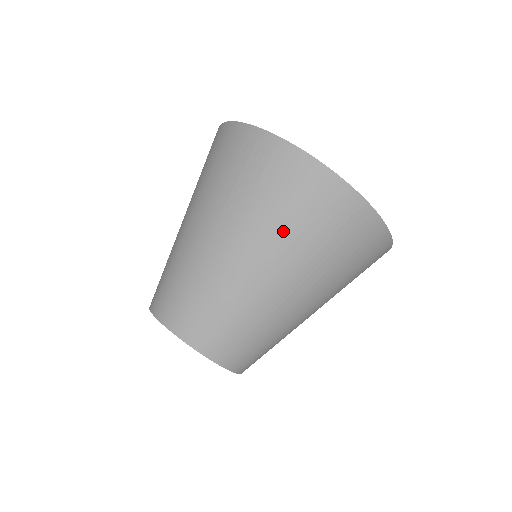
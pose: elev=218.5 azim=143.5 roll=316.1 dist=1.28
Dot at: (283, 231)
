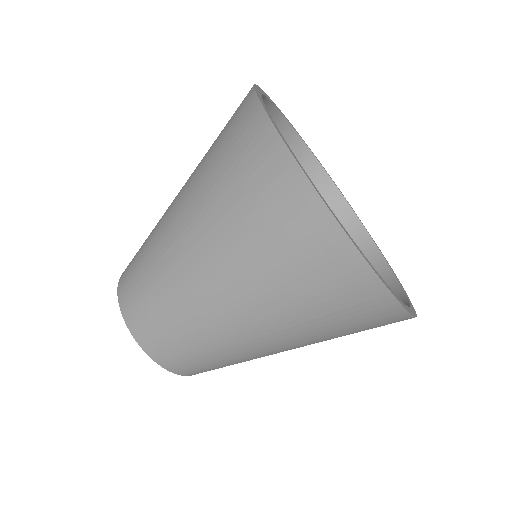
Dot at: (235, 238)
